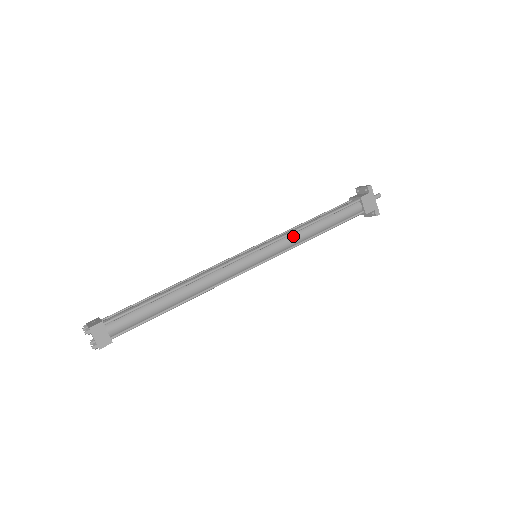
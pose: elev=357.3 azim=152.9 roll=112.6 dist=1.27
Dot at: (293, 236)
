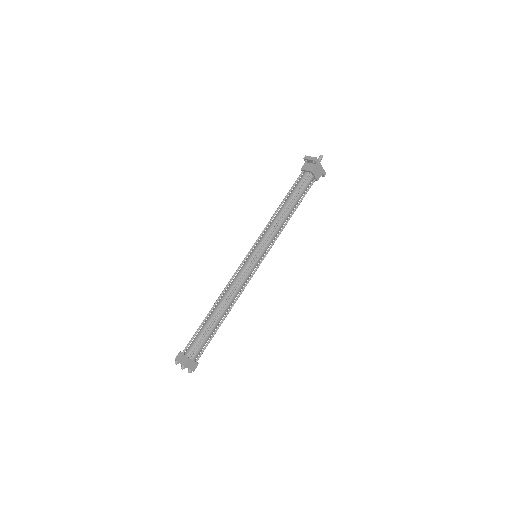
Dot at: (276, 230)
